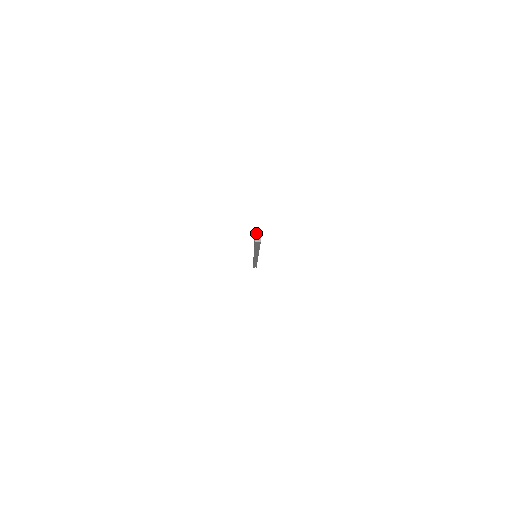
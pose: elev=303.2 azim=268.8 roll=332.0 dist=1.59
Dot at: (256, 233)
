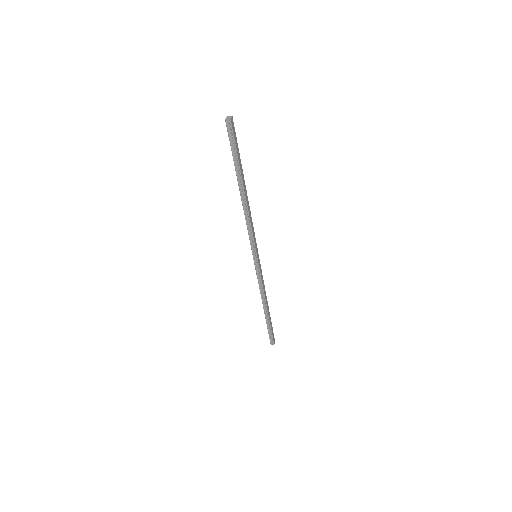
Dot at: (228, 116)
